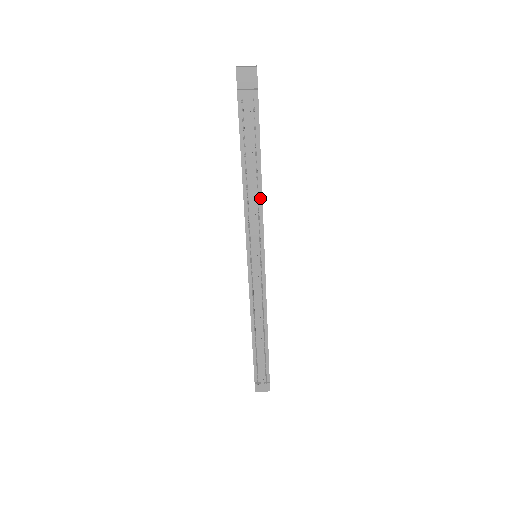
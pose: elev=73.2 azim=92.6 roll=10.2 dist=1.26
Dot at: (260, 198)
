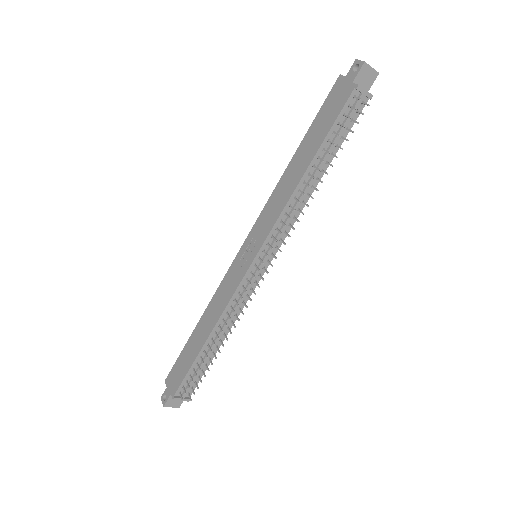
Dot at: (306, 200)
